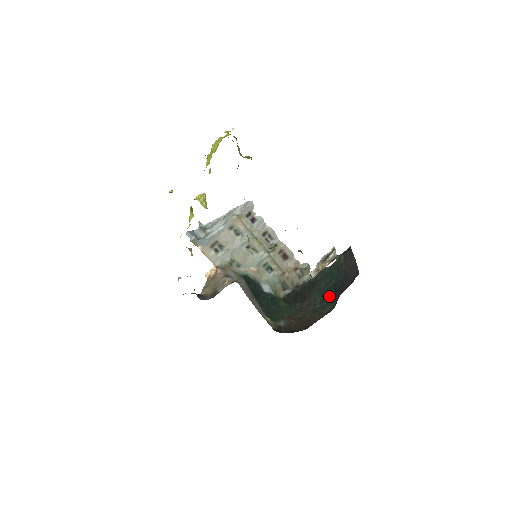
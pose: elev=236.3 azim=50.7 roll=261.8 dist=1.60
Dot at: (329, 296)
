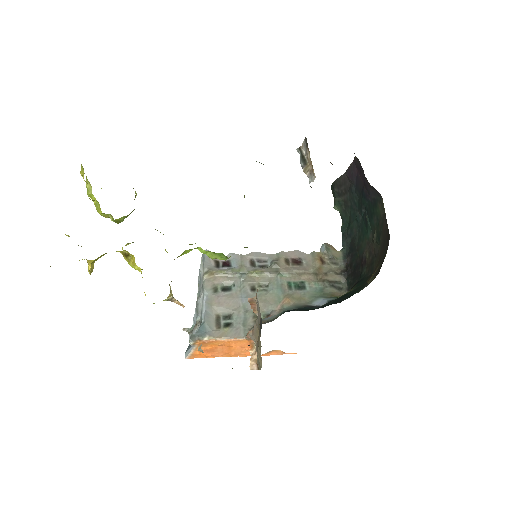
Dot at: (369, 215)
